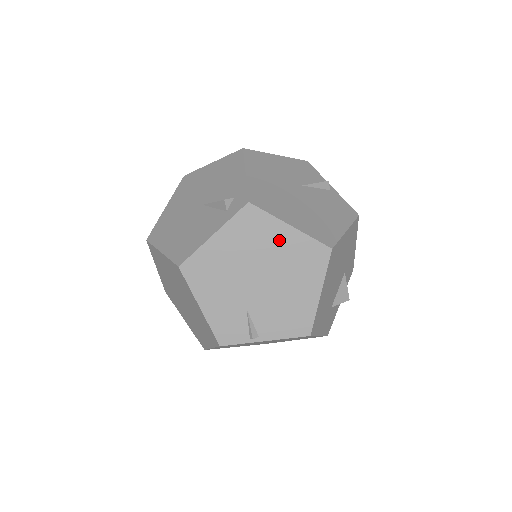
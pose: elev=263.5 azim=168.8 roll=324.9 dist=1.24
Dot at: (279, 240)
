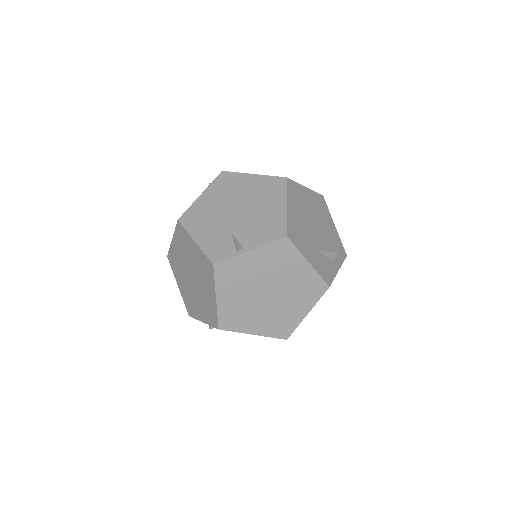
Dot at: (247, 184)
